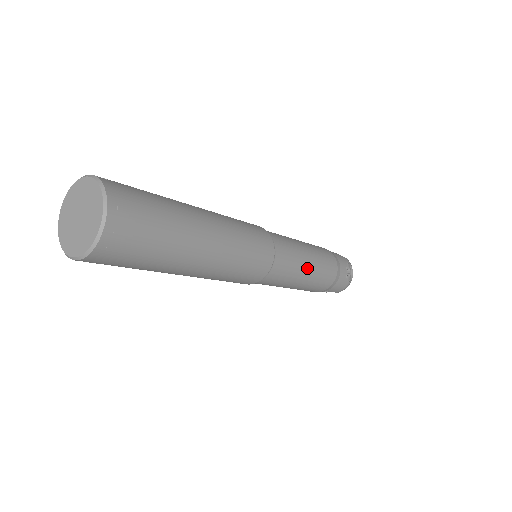
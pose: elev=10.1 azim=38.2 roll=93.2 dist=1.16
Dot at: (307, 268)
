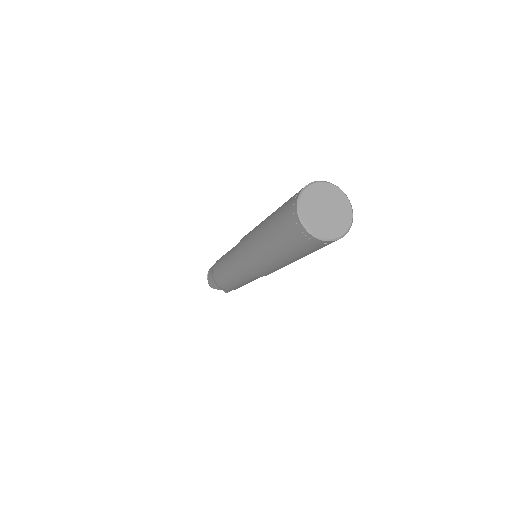
Dot at: occluded
